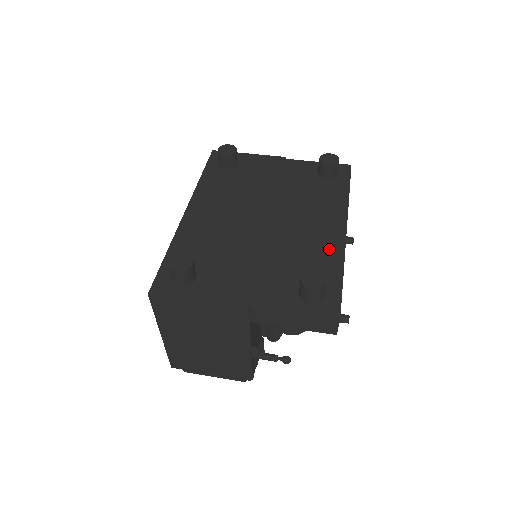
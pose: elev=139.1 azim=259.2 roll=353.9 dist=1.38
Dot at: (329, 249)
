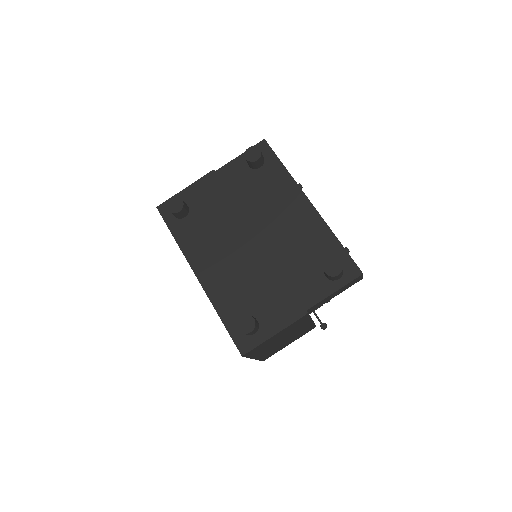
Dot at: (314, 228)
